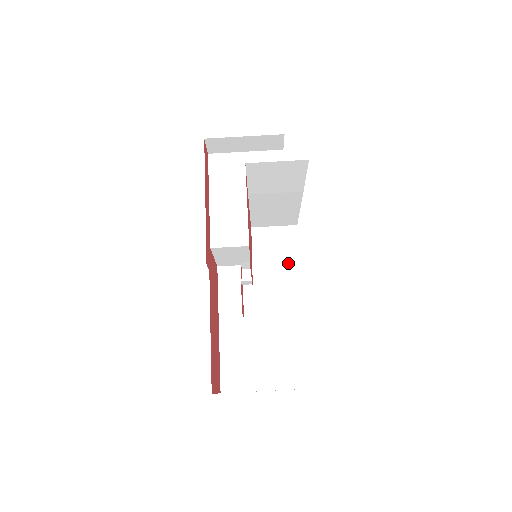
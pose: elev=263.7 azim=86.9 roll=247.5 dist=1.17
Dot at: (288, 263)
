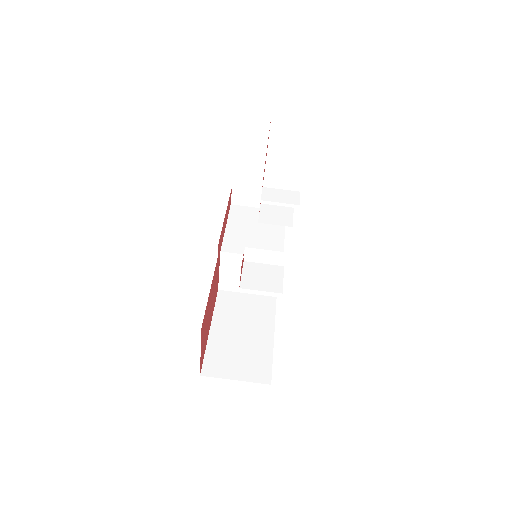
Dot at: (287, 193)
